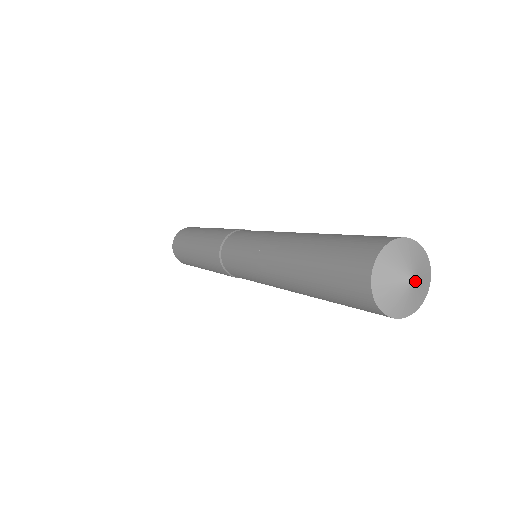
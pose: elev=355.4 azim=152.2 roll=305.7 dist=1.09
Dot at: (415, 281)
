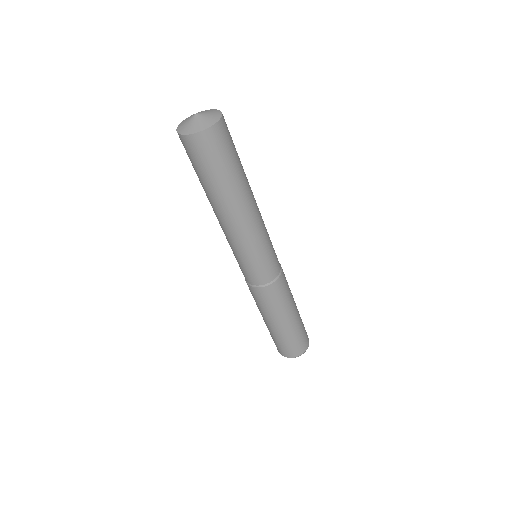
Dot at: (197, 115)
